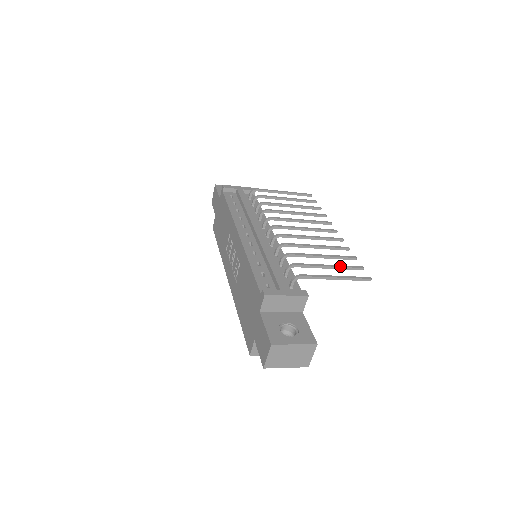
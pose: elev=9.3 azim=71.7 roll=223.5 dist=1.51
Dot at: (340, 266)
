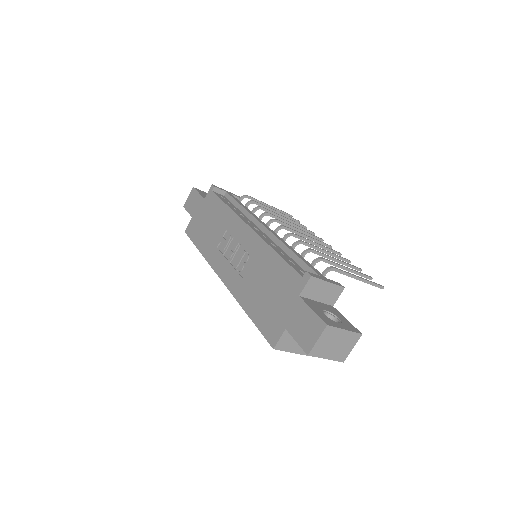
Dot at: (356, 271)
